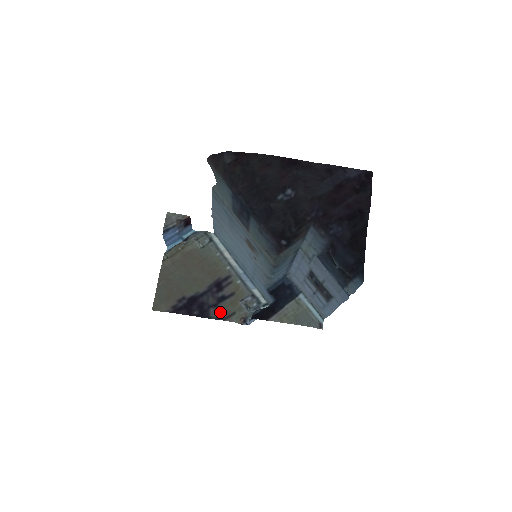
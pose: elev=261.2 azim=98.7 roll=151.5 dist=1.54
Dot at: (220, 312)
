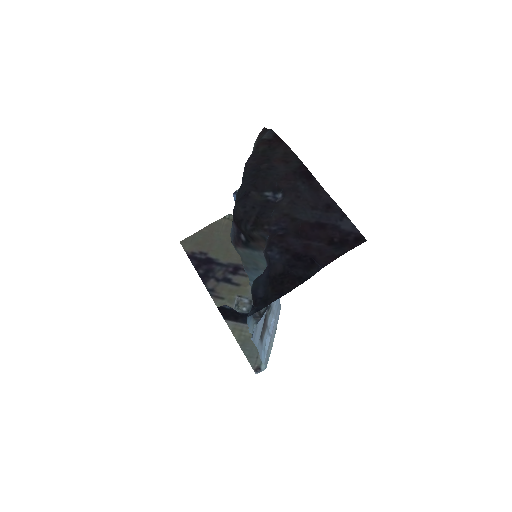
Dot at: (215, 288)
